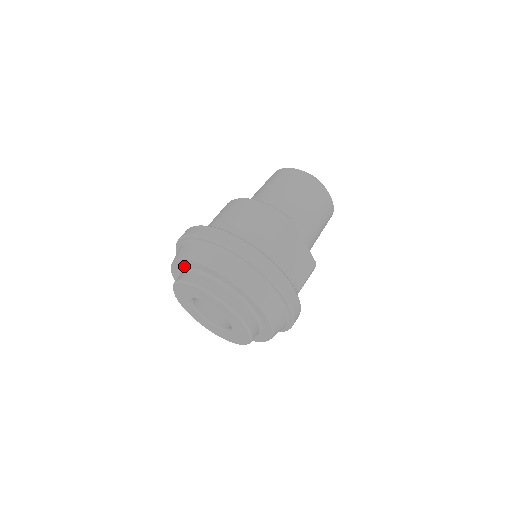
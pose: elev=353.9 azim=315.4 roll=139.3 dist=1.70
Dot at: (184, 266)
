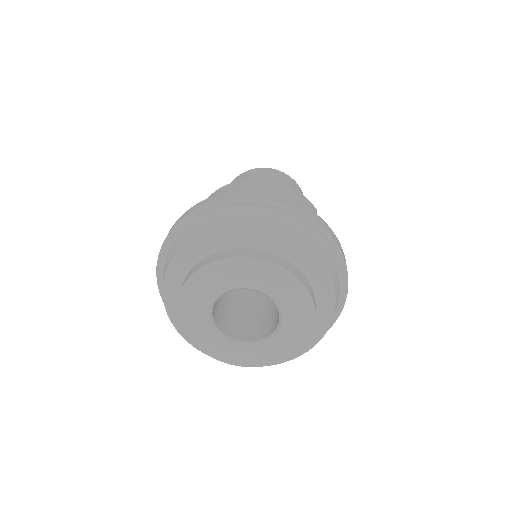
Dot at: (226, 240)
